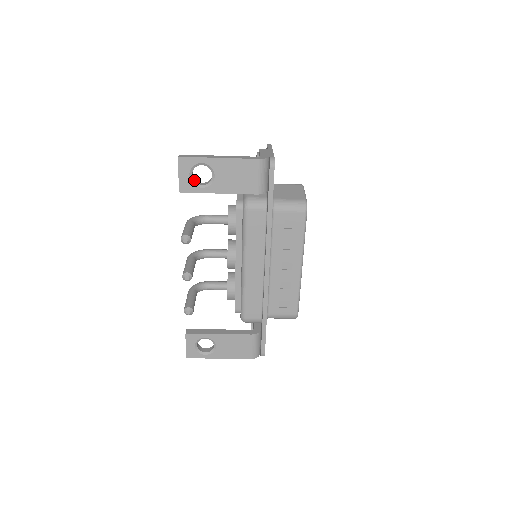
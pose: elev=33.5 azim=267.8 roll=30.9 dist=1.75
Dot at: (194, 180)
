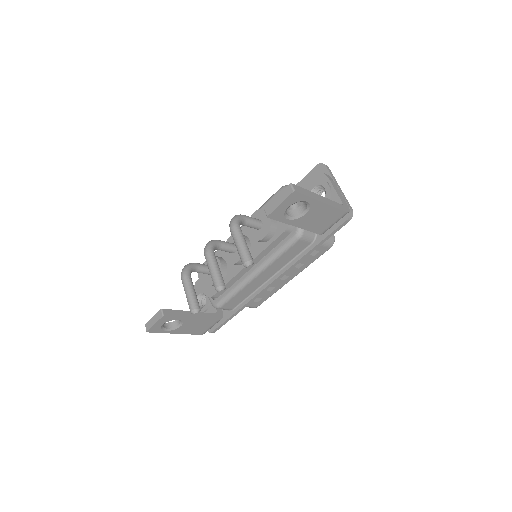
Dot at: (286, 210)
